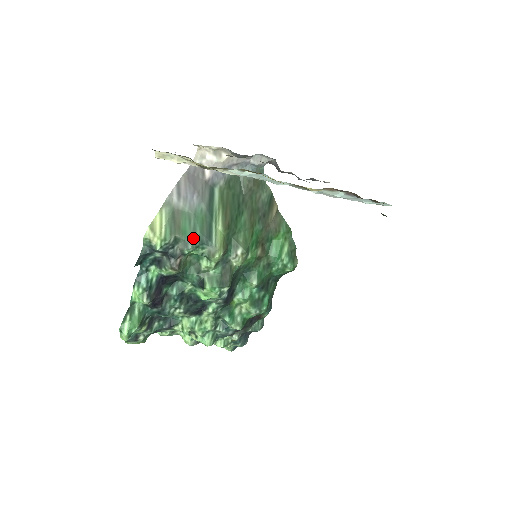
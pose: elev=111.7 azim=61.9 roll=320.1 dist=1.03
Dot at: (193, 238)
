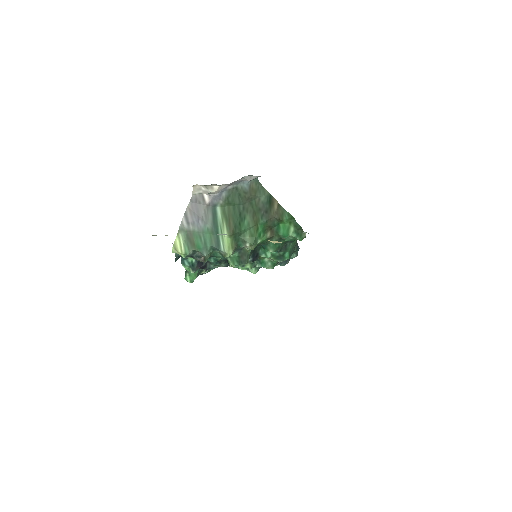
Dot at: (206, 249)
